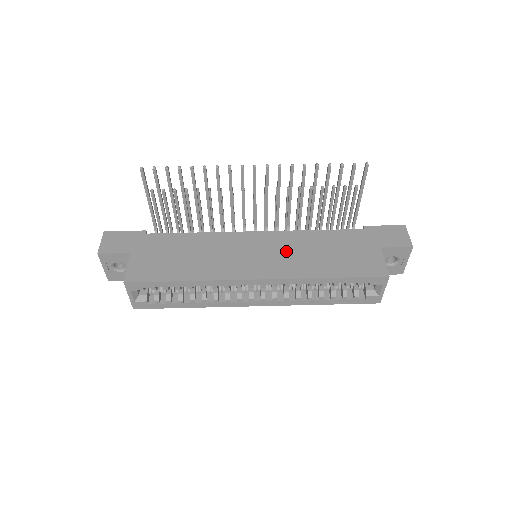
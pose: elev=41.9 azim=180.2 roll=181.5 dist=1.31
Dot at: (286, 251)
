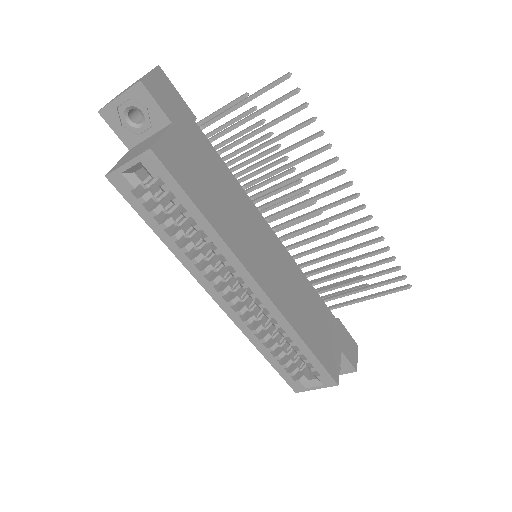
Dot at: (289, 282)
